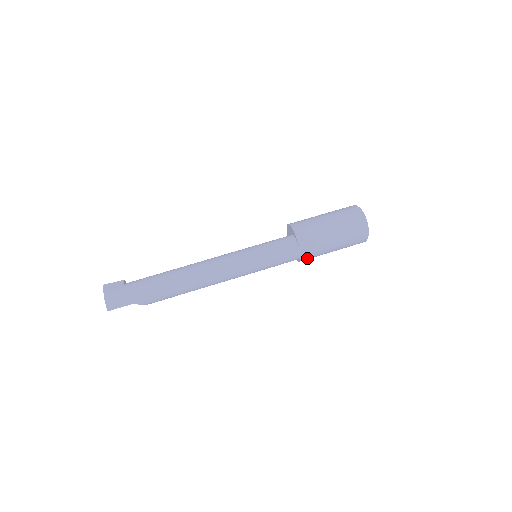
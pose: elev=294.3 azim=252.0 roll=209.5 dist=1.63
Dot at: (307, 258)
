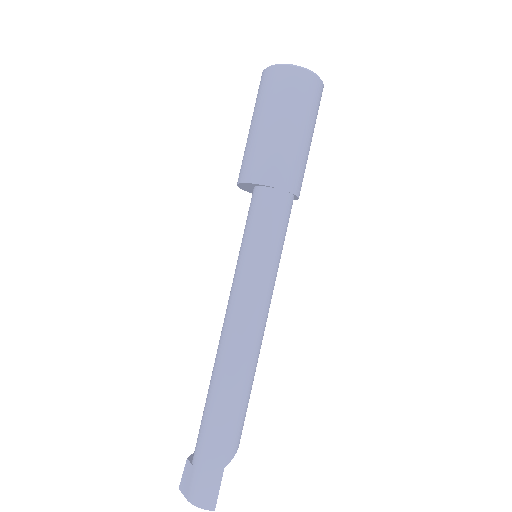
Dot at: (299, 184)
